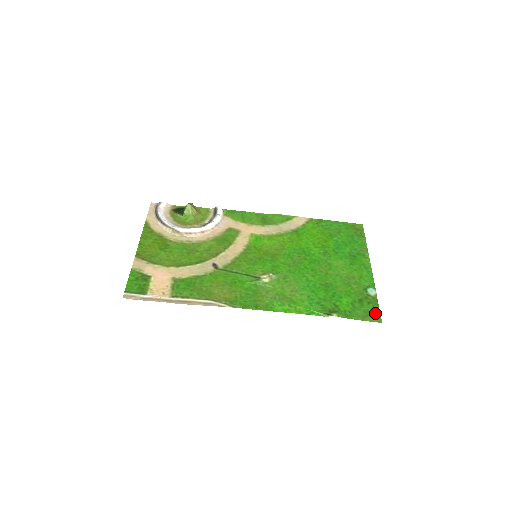
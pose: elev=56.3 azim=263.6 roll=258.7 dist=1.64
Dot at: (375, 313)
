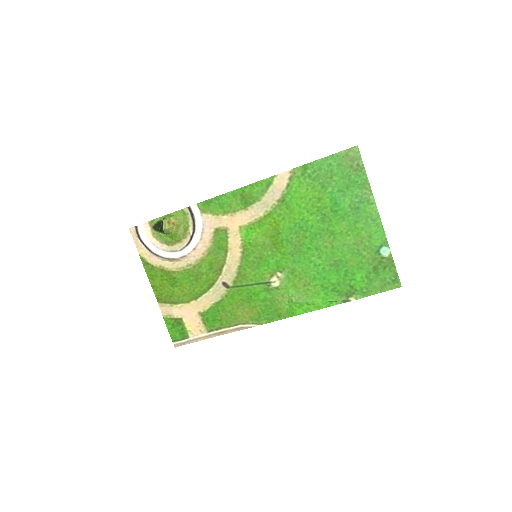
Dot at: (393, 278)
